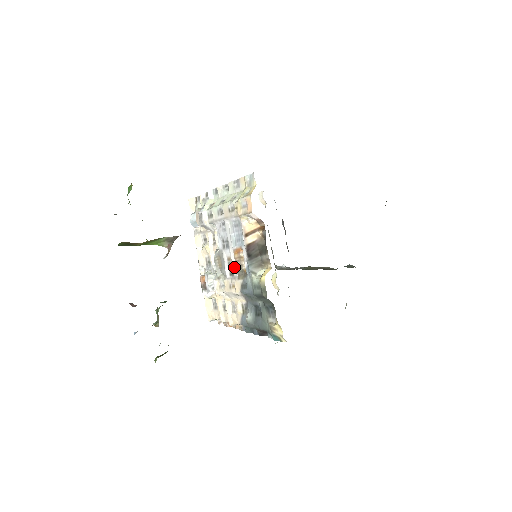
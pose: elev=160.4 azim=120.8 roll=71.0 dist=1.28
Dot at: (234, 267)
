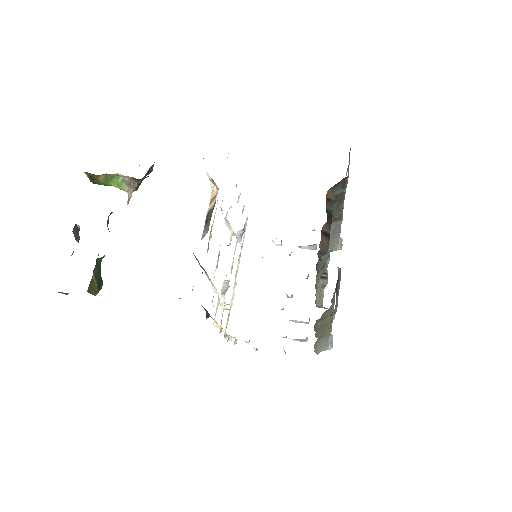
Dot at: occluded
